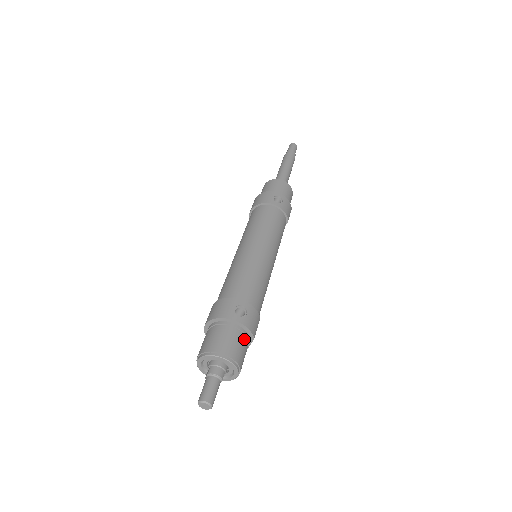
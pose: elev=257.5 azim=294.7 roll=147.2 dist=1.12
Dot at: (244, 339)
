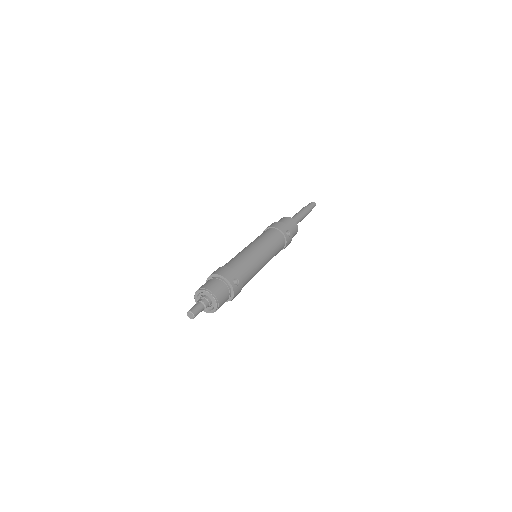
Dot at: (228, 297)
